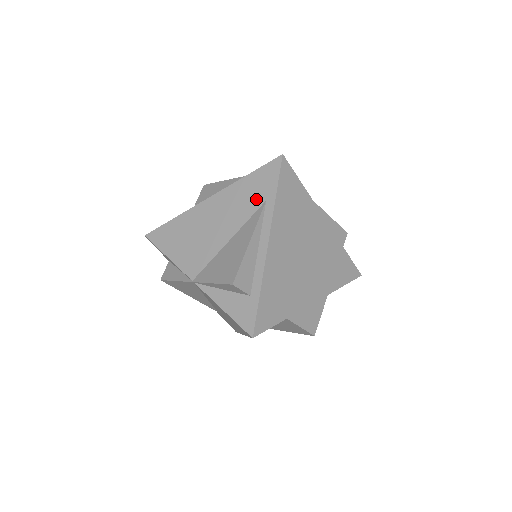
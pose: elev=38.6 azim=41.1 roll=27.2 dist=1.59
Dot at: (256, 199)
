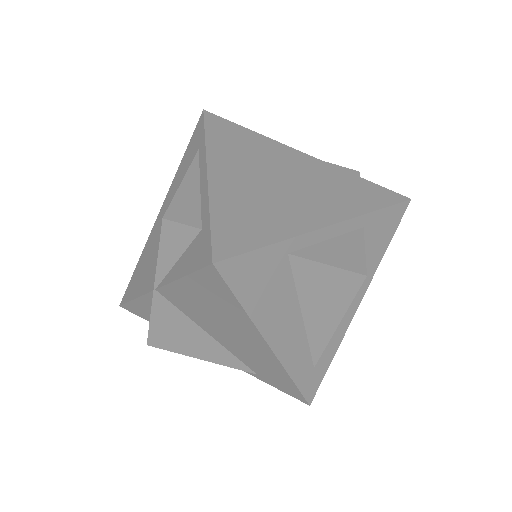
Dot at: (191, 159)
